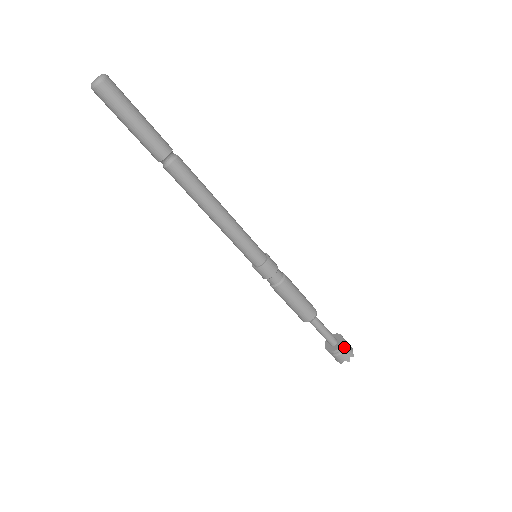
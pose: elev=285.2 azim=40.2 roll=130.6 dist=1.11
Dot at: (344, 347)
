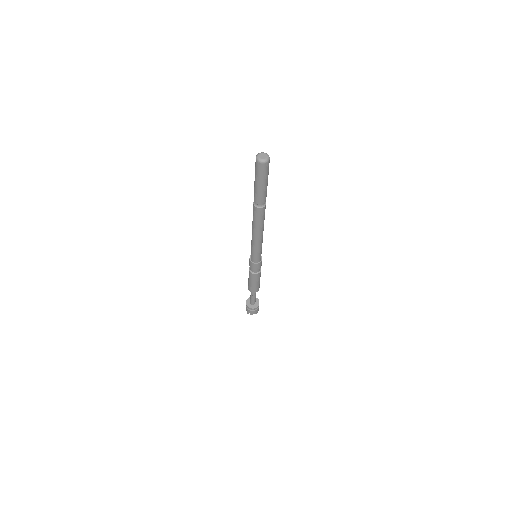
Dot at: (258, 305)
